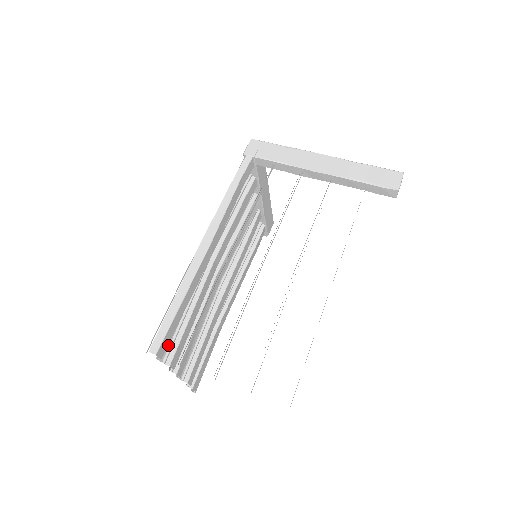
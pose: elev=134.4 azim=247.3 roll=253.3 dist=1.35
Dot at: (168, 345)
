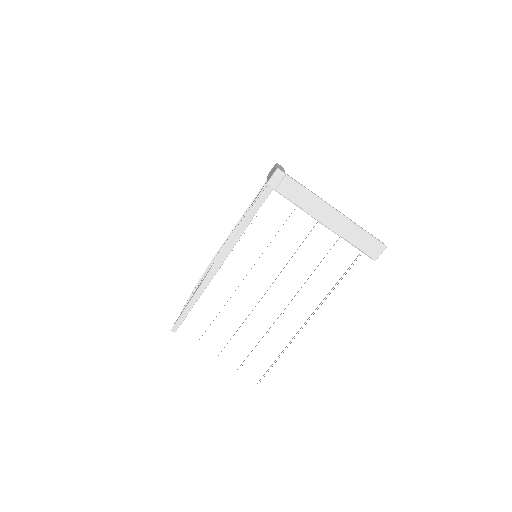
Dot at: occluded
